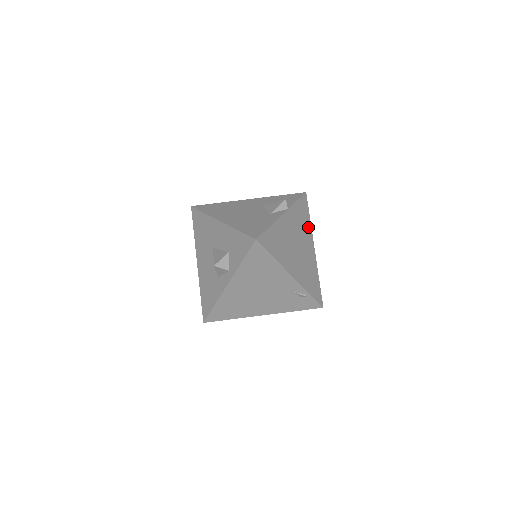
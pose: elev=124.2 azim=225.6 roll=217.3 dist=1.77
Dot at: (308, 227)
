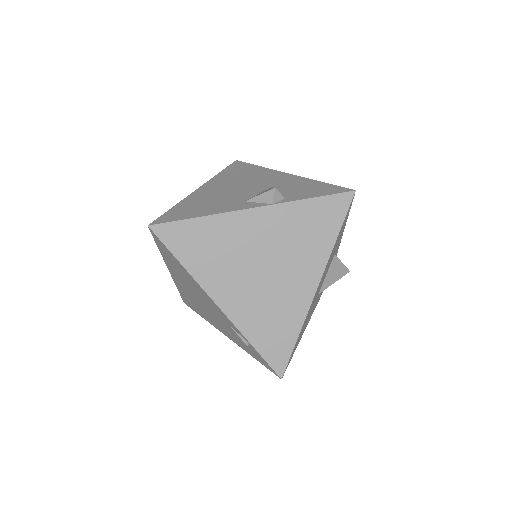
Dot at: (321, 248)
